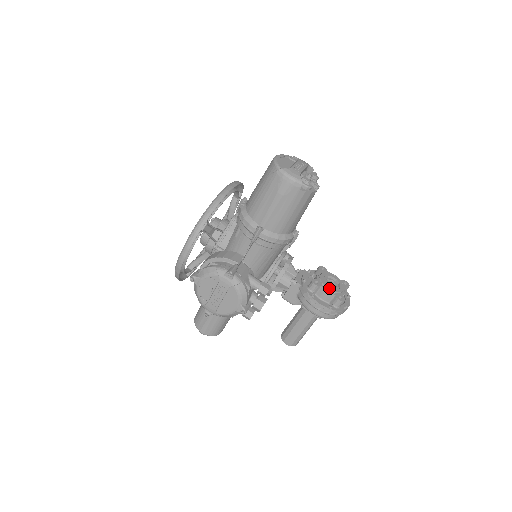
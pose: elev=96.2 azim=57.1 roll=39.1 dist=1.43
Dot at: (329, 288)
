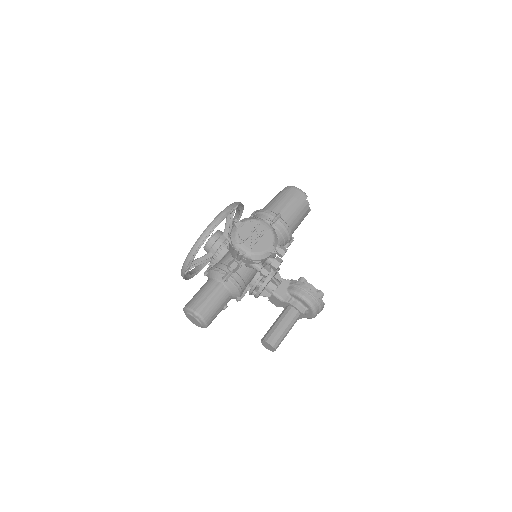
Dot at: (312, 285)
